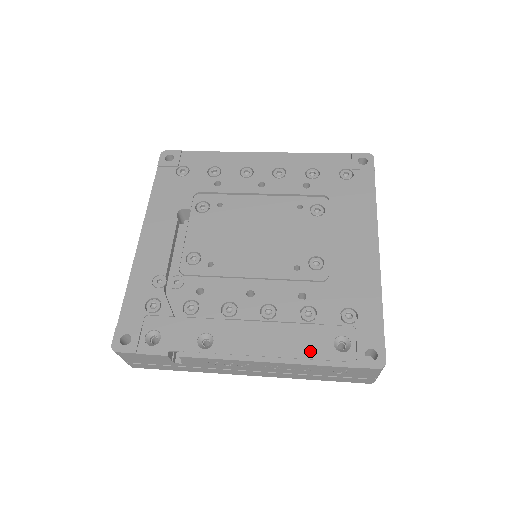
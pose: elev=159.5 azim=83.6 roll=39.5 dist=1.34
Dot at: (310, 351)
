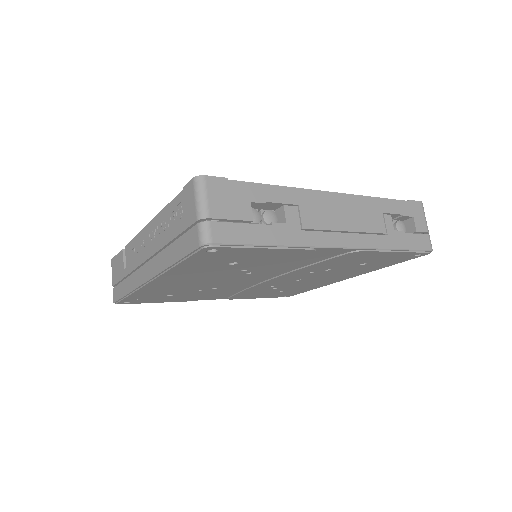
Dot at: occluded
